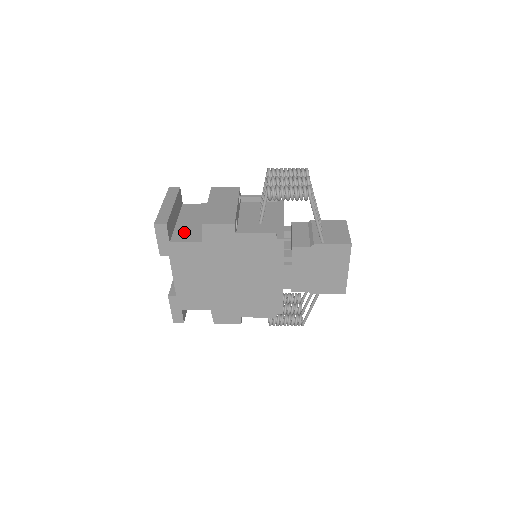
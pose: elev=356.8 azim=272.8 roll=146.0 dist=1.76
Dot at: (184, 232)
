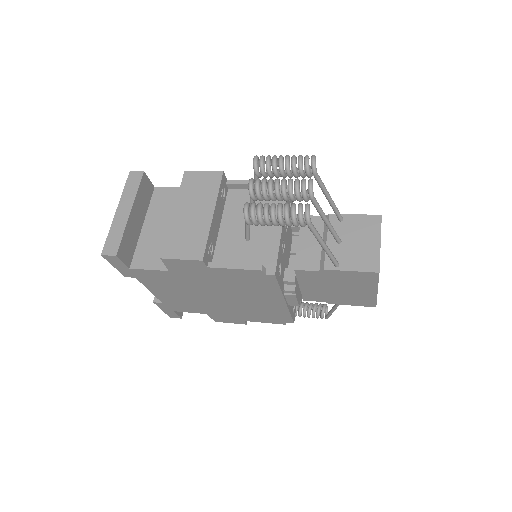
Dot at: (149, 249)
